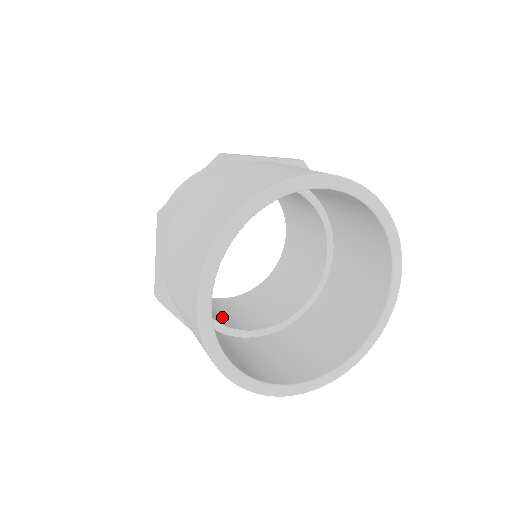
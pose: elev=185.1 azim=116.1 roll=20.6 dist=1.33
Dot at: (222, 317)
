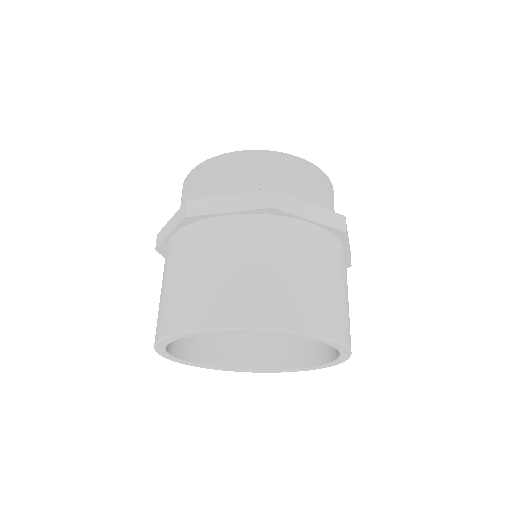
Dot at: occluded
